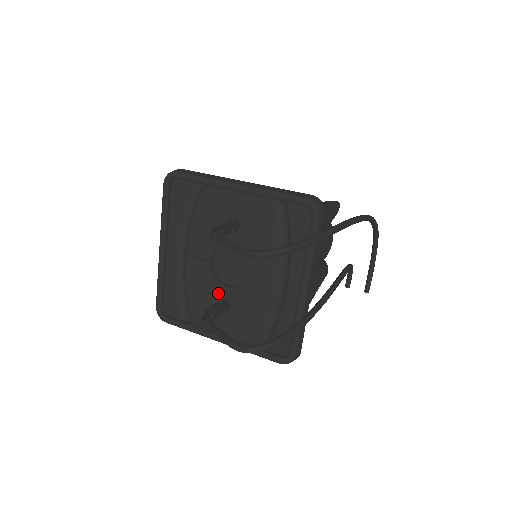
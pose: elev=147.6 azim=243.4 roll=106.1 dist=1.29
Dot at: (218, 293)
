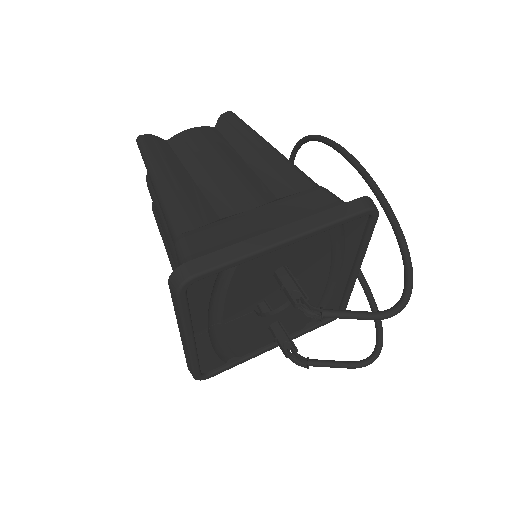
Dot at: (266, 324)
